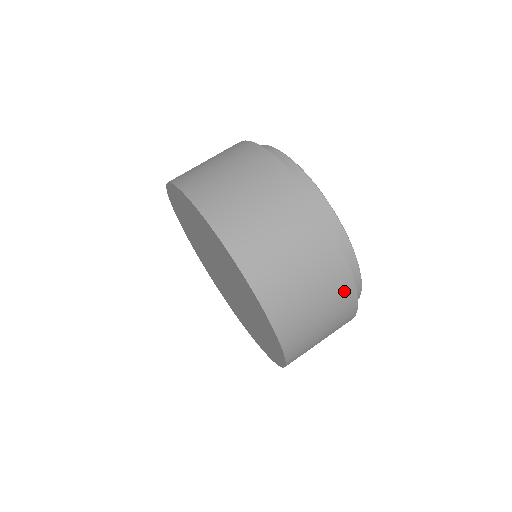
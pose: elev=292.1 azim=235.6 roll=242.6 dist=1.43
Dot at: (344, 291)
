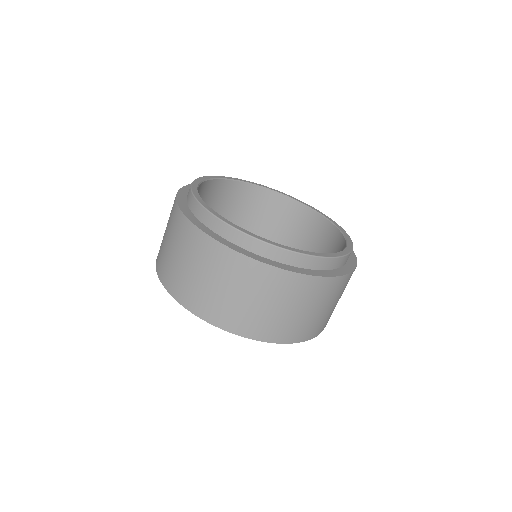
Dot at: (347, 281)
